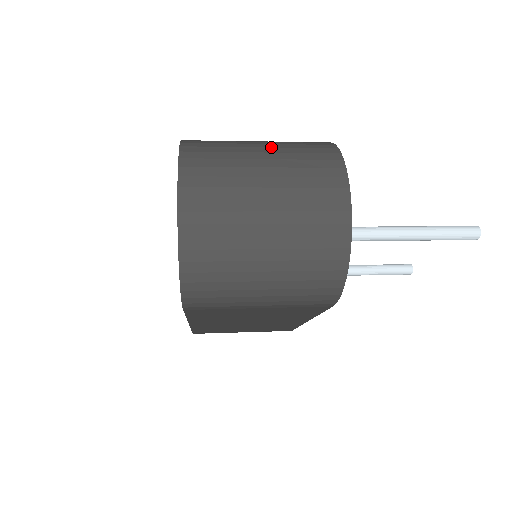
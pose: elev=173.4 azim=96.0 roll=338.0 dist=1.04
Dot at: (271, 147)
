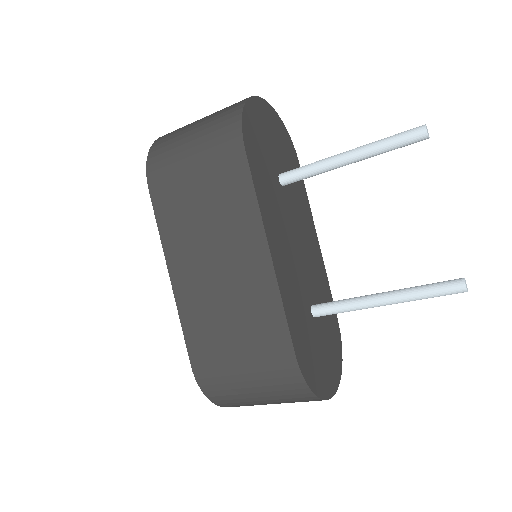
Dot at: occluded
